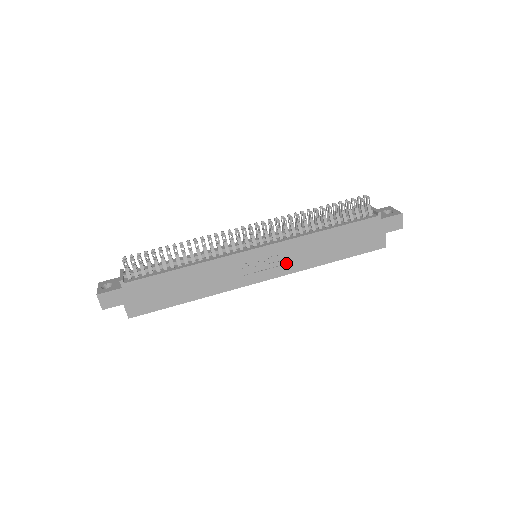
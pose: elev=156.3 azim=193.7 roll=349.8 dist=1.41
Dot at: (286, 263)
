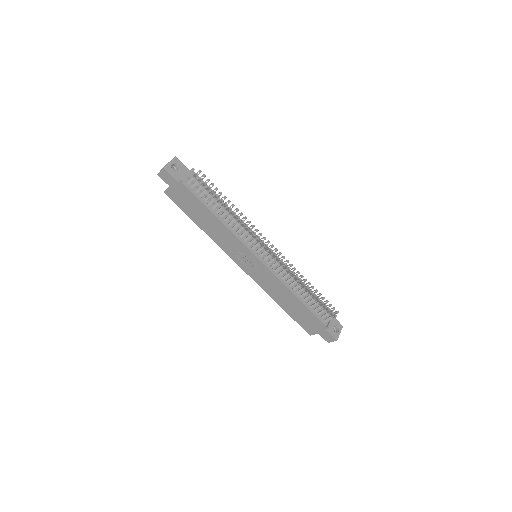
Dot at: (261, 279)
